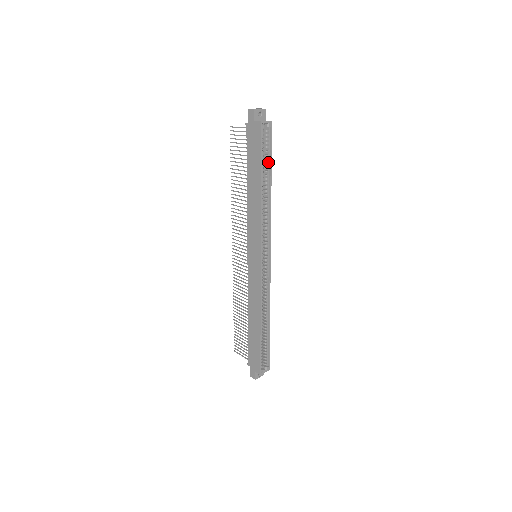
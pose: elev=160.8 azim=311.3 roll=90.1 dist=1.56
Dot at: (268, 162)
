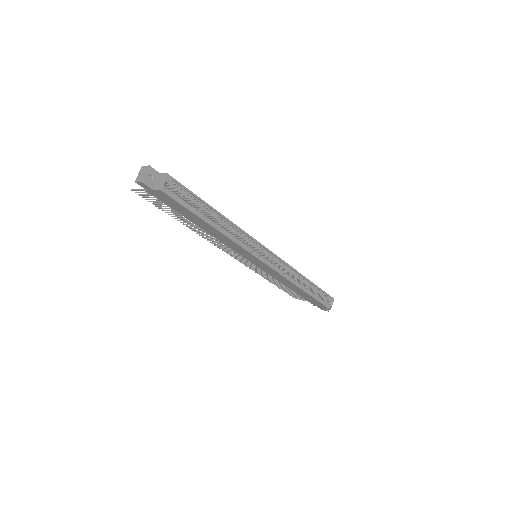
Dot at: (198, 202)
